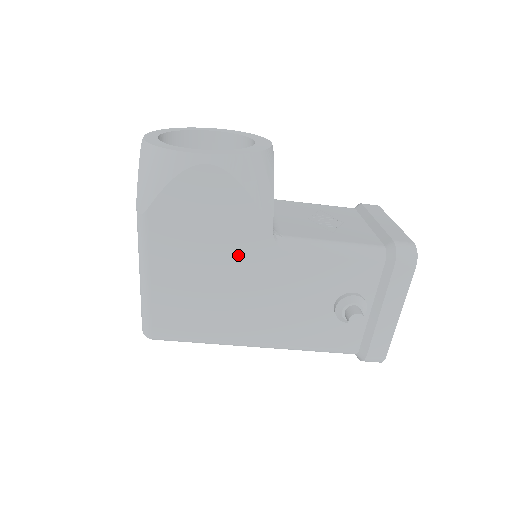
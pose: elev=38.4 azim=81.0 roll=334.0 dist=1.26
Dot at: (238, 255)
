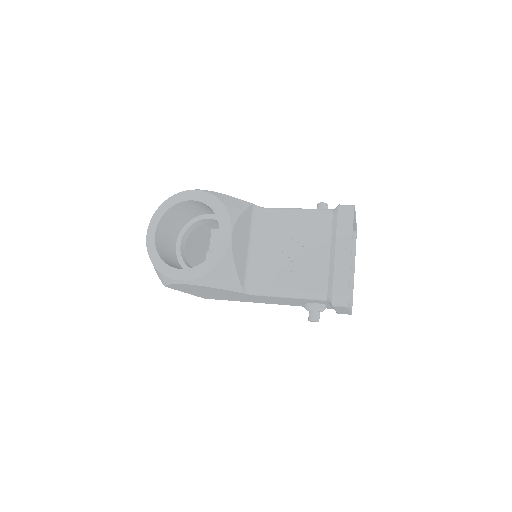
Dot at: (229, 294)
